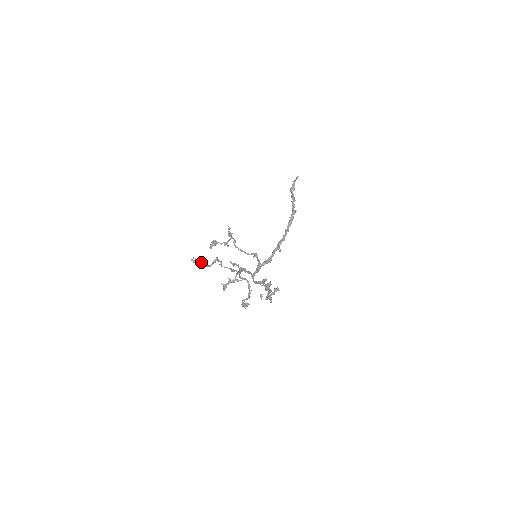
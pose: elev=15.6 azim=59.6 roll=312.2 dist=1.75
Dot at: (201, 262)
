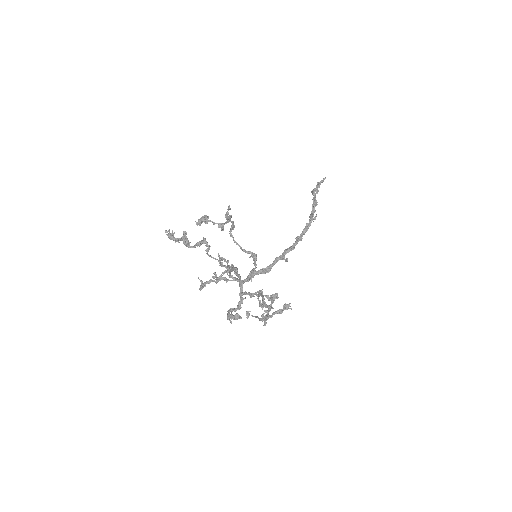
Dot at: (179, 239)
